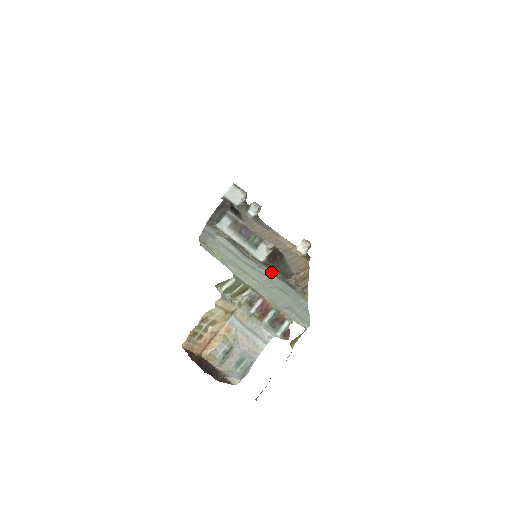
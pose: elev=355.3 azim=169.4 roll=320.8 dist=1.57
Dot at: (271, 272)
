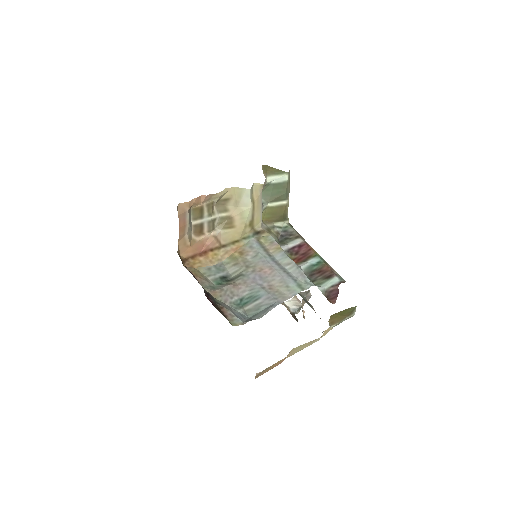
Dot at: occluded
